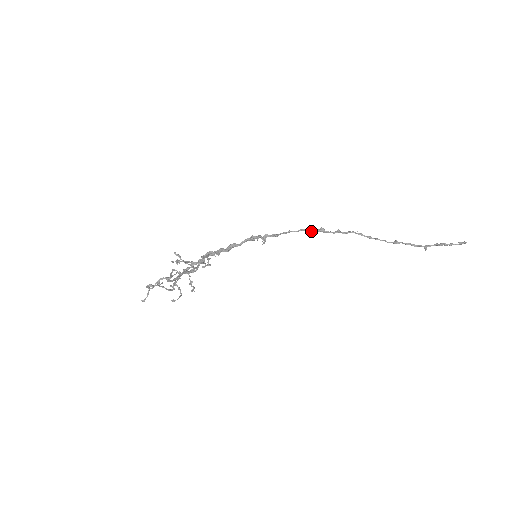
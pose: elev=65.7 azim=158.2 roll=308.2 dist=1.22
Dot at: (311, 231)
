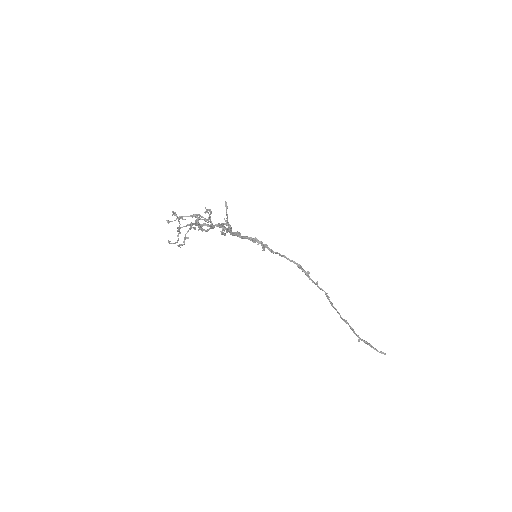
Dot at: (300, 268)
